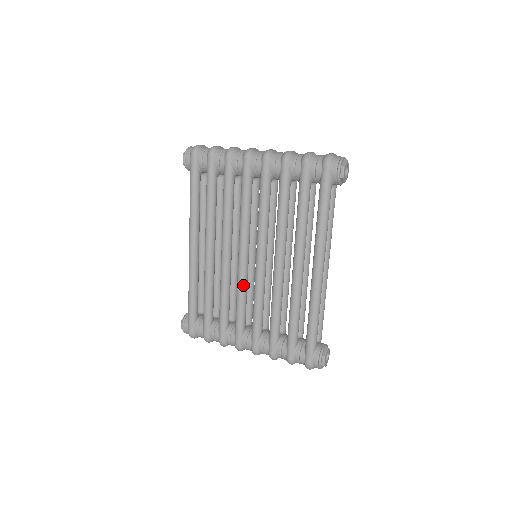
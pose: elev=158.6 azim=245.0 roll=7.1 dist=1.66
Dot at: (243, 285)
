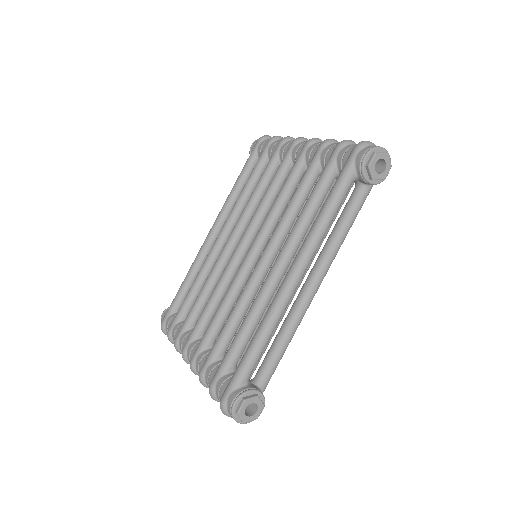
Dot at: (224, 279)
